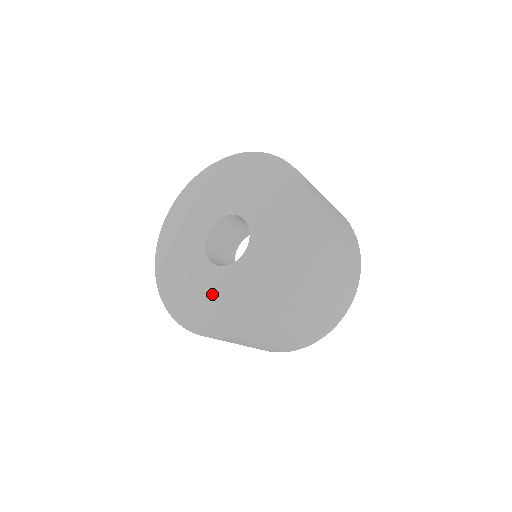
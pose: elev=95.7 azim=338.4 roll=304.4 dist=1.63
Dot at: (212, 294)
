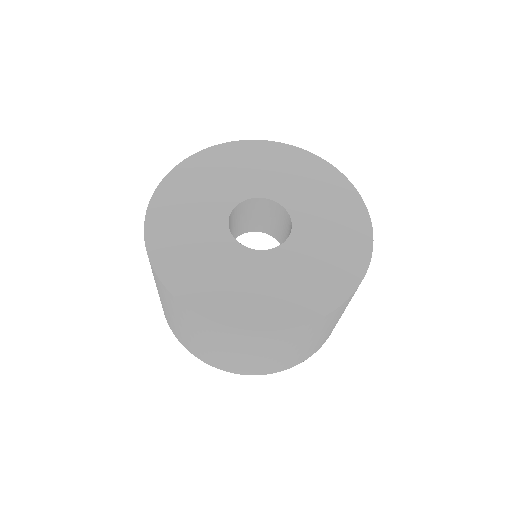
Dot at: (199, 246)
